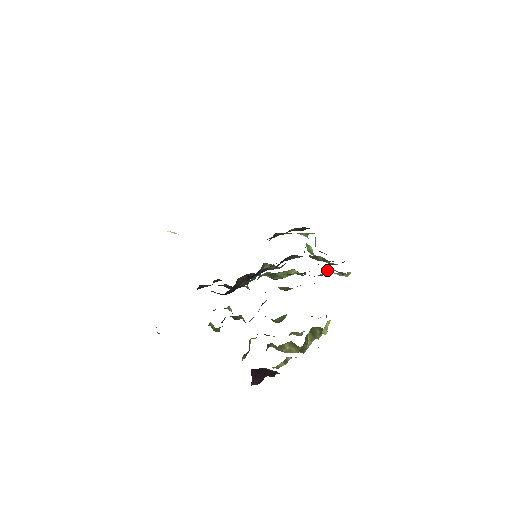
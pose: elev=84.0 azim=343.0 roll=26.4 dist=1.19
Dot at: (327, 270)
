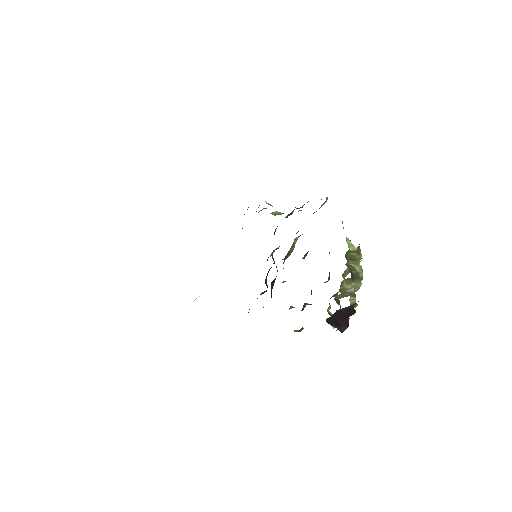
Dot at: occluded
